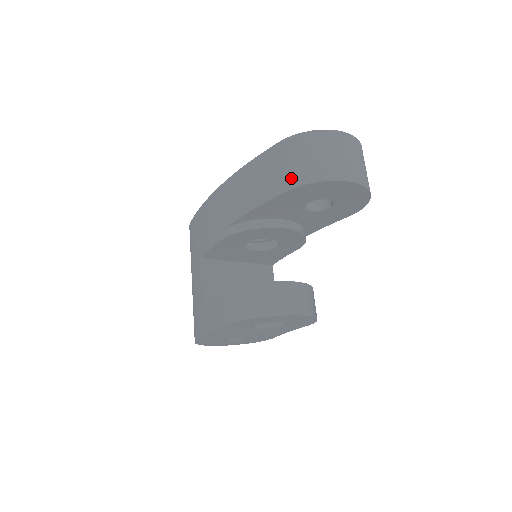
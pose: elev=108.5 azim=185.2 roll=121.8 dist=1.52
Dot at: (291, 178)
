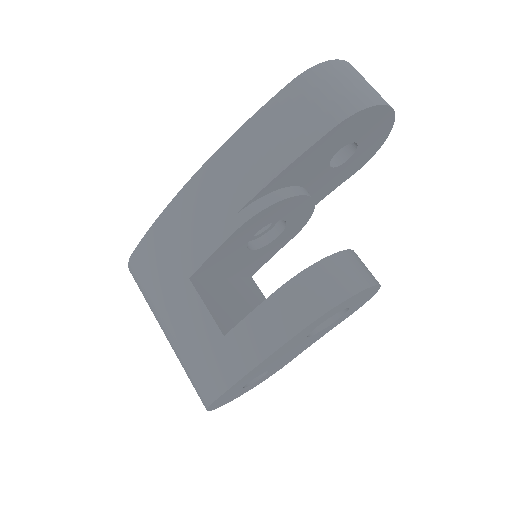
Dot at: (335, 110)
